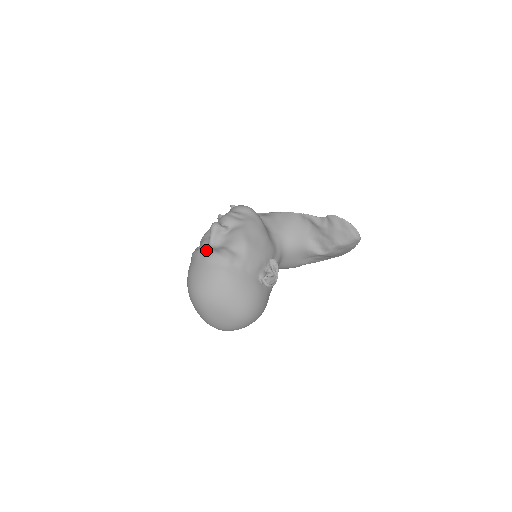
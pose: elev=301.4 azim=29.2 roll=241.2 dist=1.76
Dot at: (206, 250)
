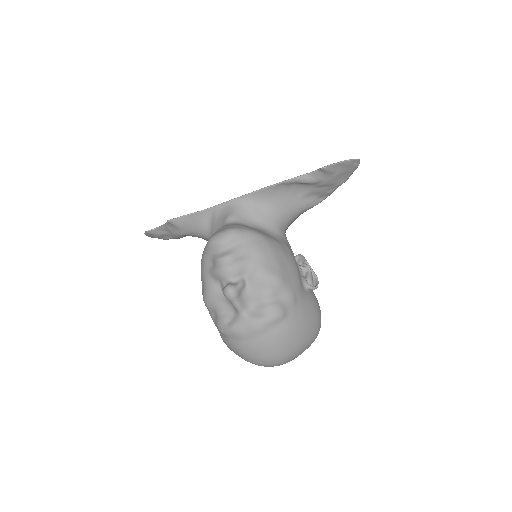
Dot at: (247, 324)
